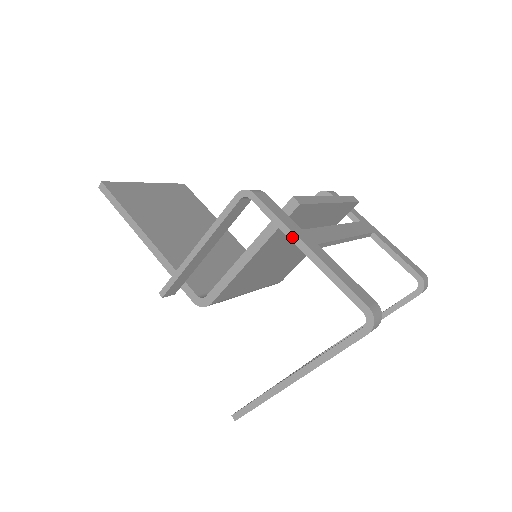
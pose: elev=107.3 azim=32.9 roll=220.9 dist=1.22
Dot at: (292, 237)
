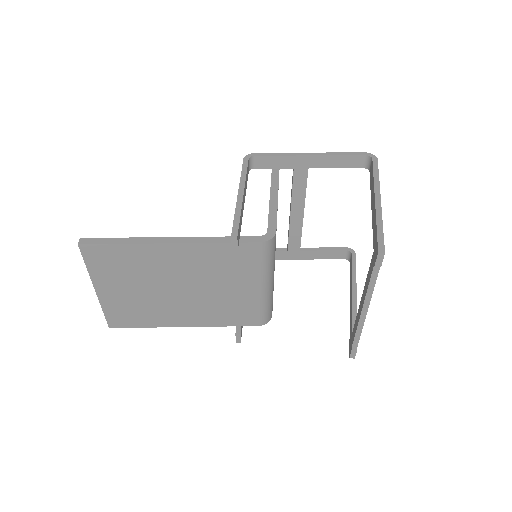
Dot at: (297, 154)
